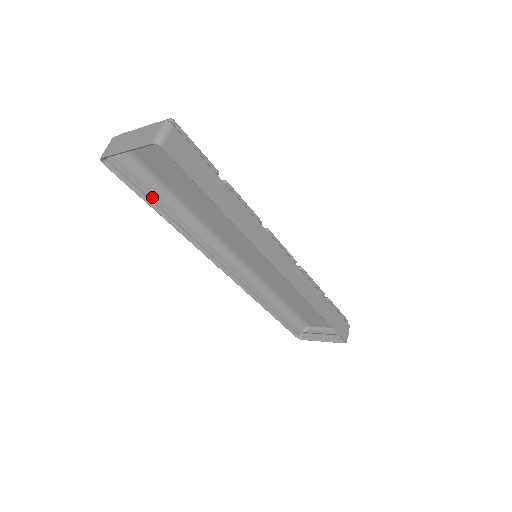
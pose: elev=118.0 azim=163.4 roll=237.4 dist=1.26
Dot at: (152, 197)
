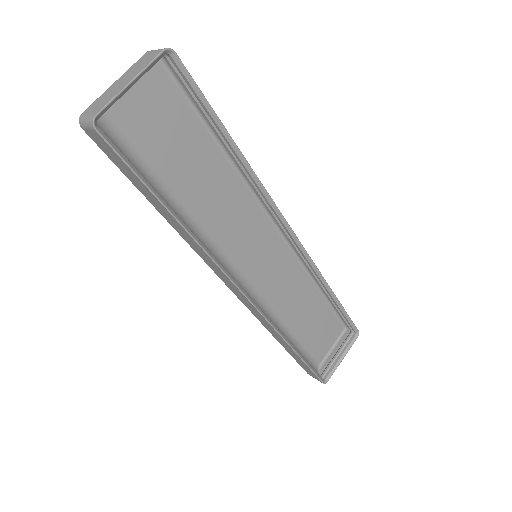
Dot at: (151, 188)
